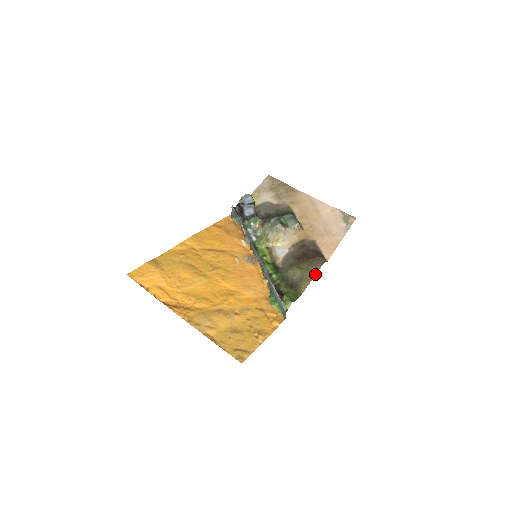
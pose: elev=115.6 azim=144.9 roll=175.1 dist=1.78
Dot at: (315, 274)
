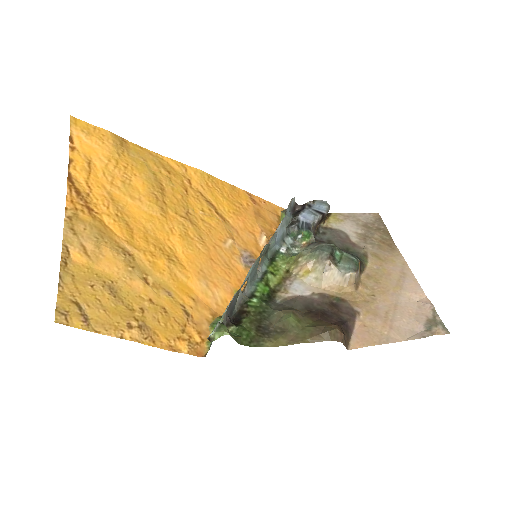
Dot at: (308, 341)
